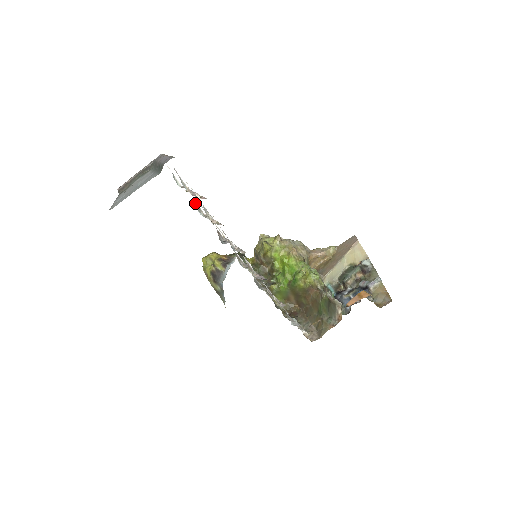
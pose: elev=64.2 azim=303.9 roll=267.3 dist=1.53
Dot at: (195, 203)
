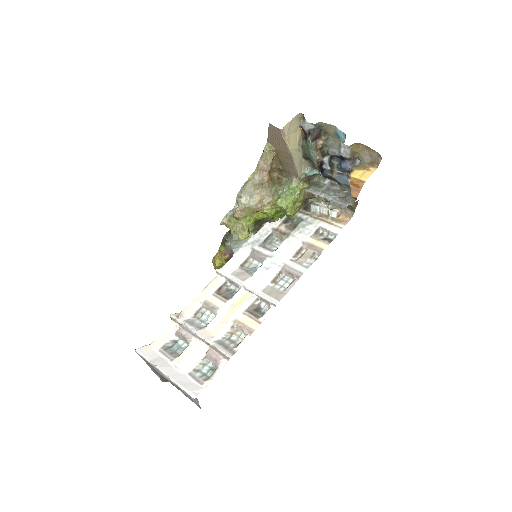
Dot at: (193, 318)
